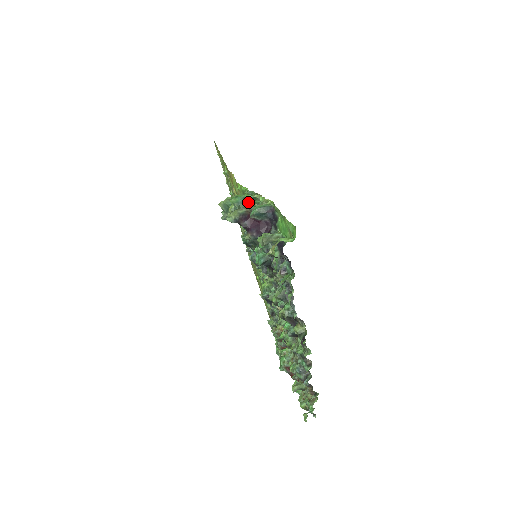
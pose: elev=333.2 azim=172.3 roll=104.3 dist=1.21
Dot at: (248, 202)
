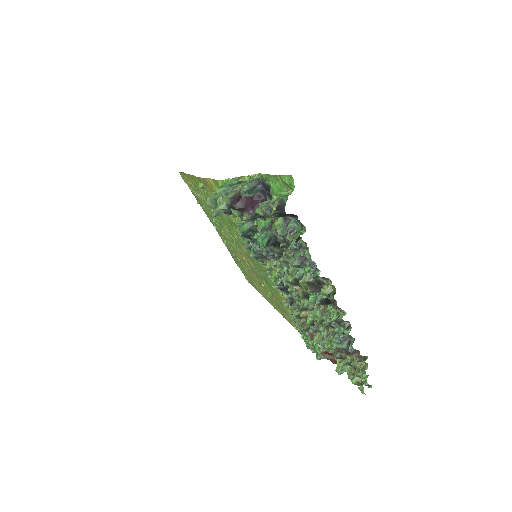
Dot at: (234, 187)
